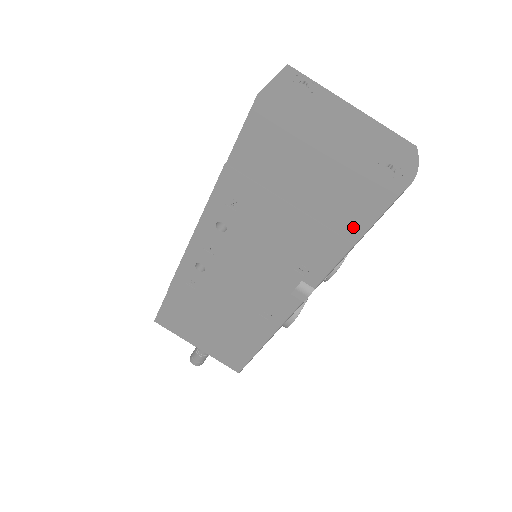
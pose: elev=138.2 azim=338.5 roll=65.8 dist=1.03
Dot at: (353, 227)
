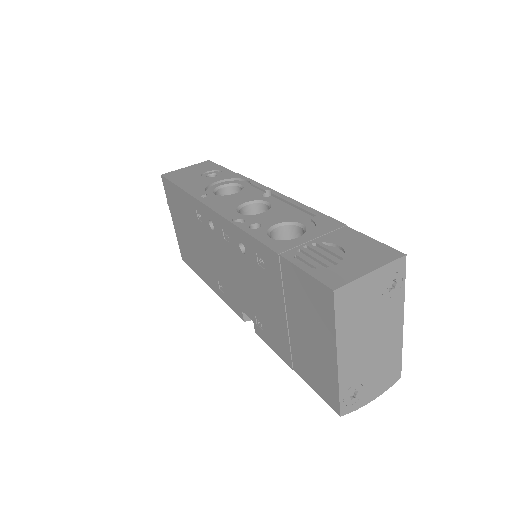
Dot at: (301, 370)
